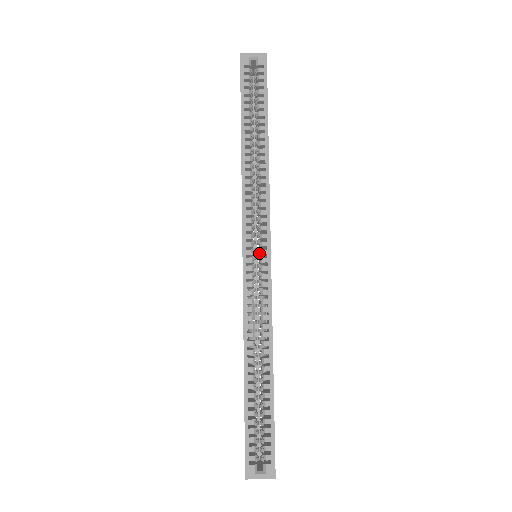
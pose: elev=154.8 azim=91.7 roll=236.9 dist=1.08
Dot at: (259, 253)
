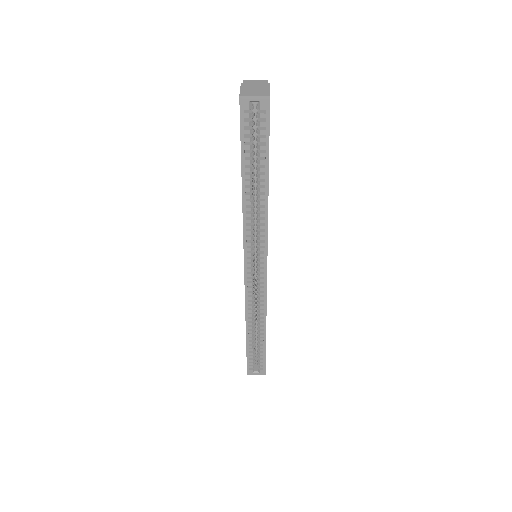
Dot at: occluded
